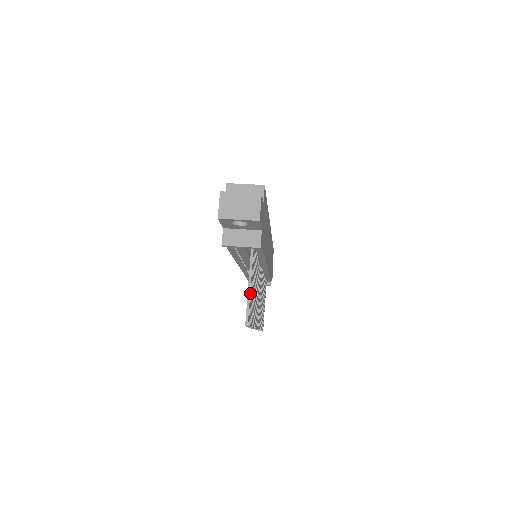
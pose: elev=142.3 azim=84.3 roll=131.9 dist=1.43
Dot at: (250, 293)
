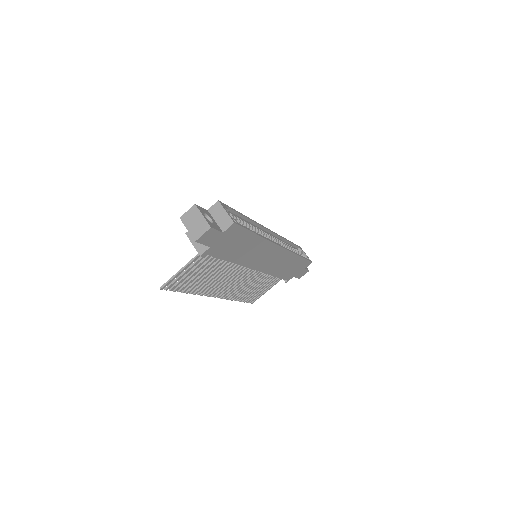
Dot at: (179, 274)
